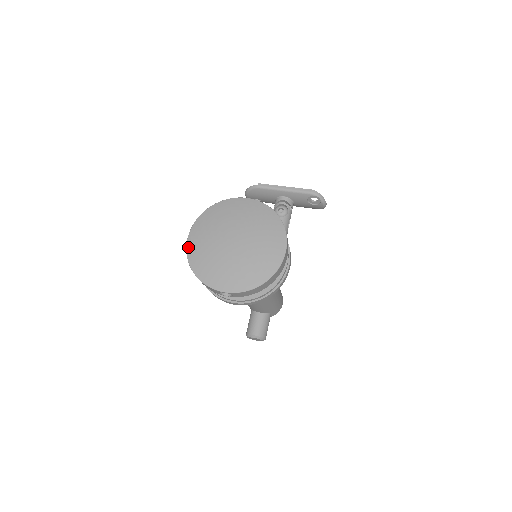
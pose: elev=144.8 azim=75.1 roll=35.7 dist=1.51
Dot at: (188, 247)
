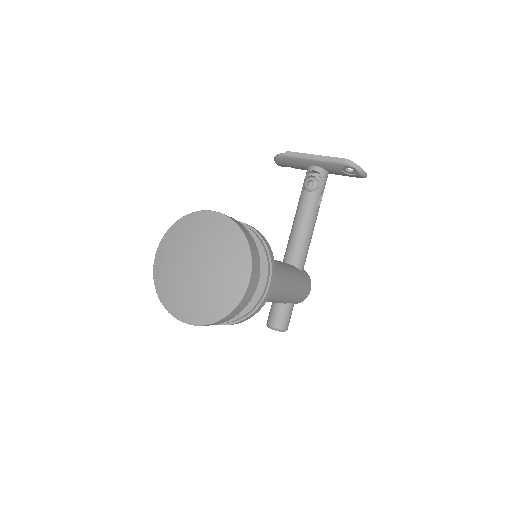
Dot at: (154, 267)
